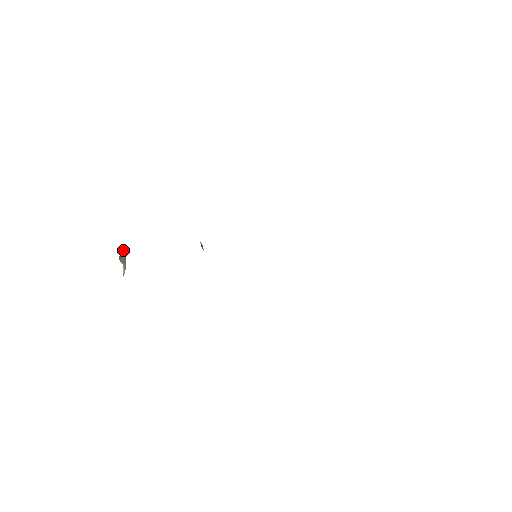
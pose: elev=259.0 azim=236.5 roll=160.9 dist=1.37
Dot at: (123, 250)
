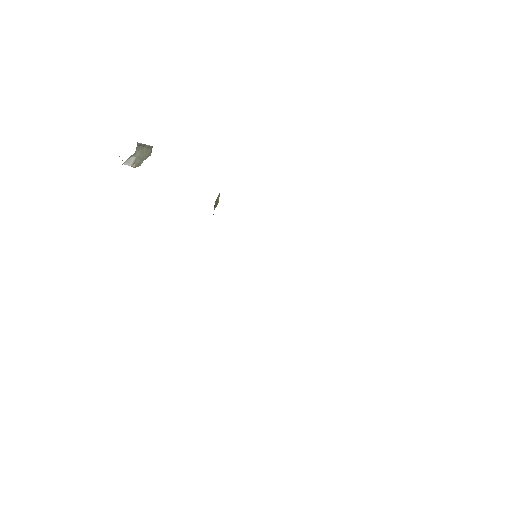
Dot at: (149, 151)
